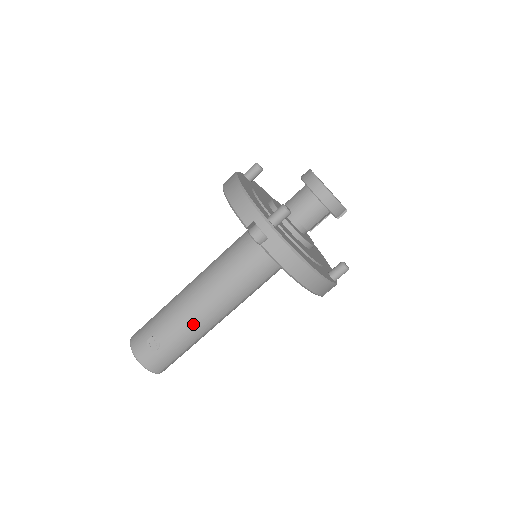
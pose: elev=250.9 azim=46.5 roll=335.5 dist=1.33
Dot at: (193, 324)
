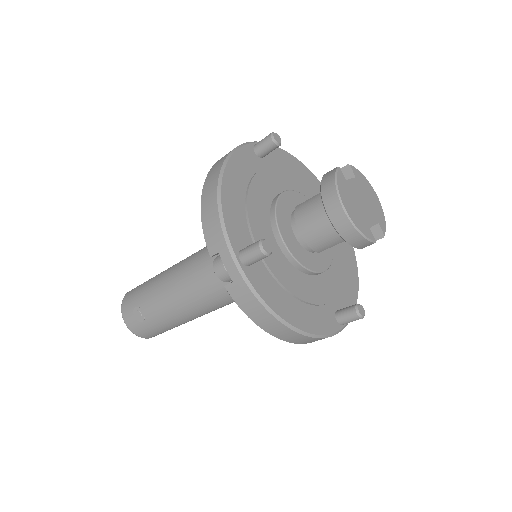
Dot at: (177, 311)
